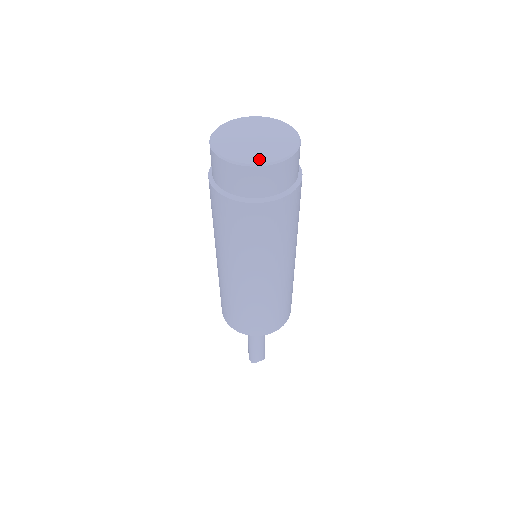
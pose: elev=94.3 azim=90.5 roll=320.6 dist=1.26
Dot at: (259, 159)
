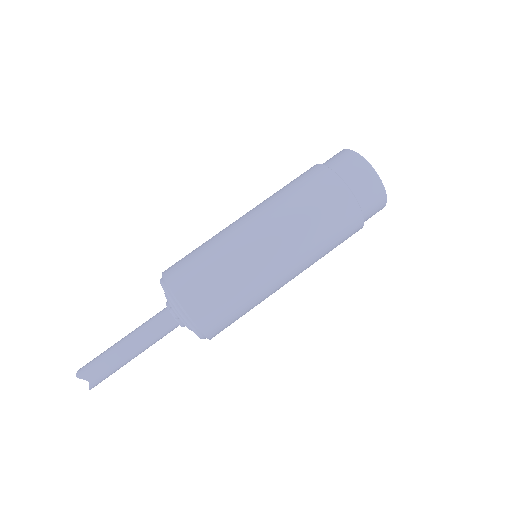
Dot at: occluded
